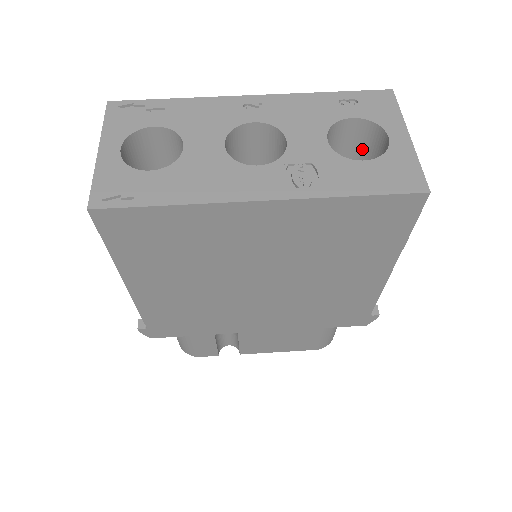
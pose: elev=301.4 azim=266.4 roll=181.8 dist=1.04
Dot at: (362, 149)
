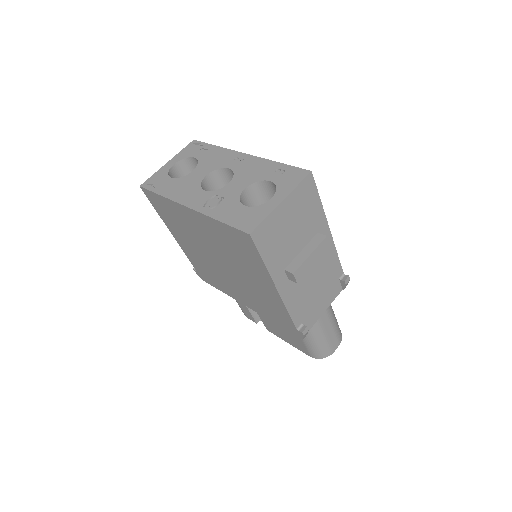
Dot at: occluded
